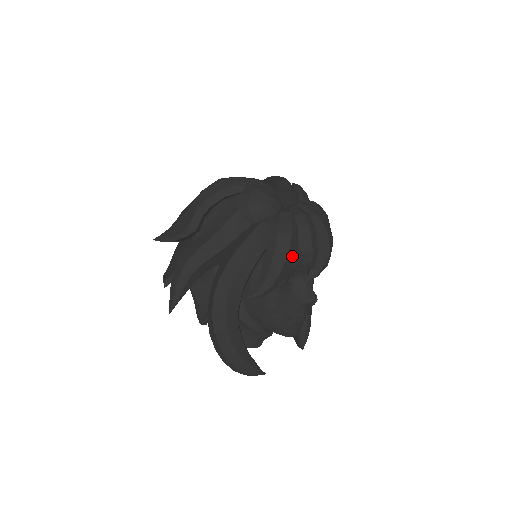
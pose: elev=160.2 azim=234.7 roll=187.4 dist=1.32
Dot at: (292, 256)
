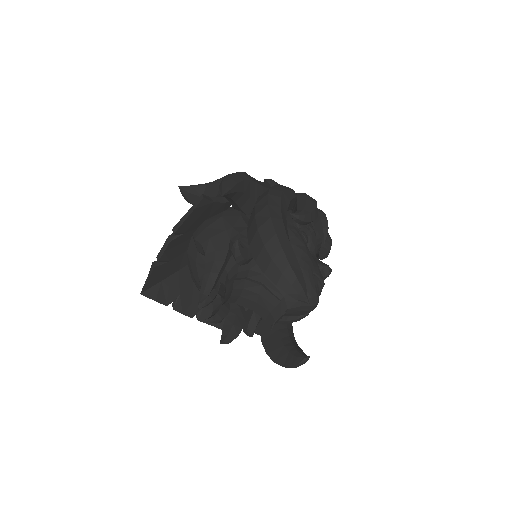
Dot at: occluded
